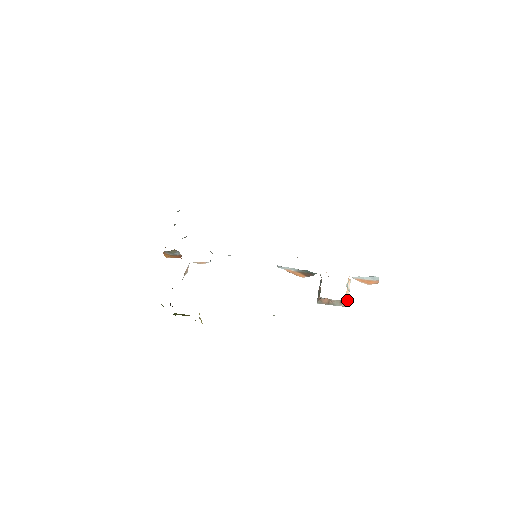
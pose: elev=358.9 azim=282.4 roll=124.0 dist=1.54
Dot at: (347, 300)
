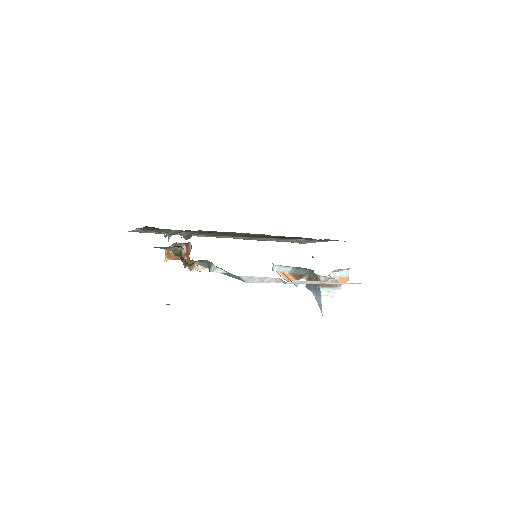
Dot at: occluded
